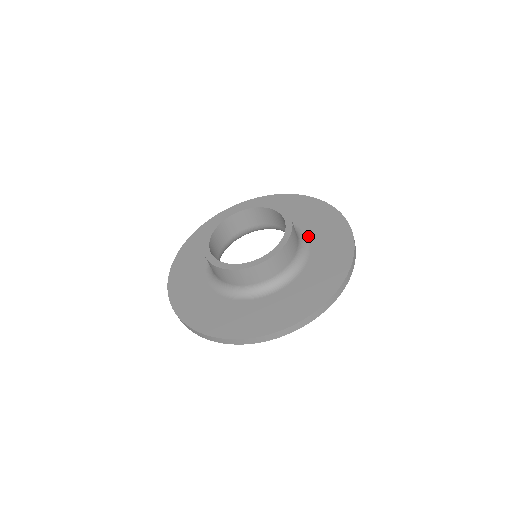
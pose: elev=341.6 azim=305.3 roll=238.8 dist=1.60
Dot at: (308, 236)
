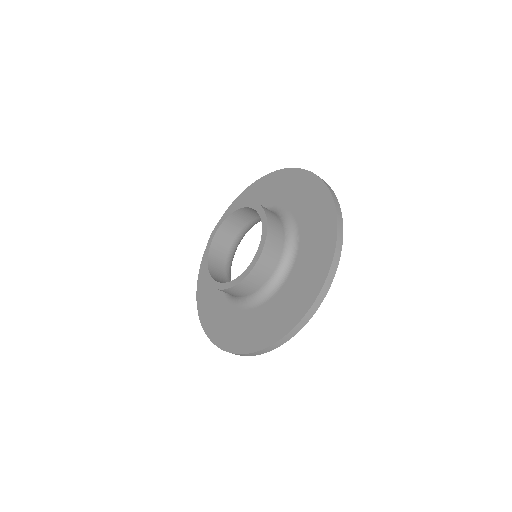
Dot at: (299, 241)
